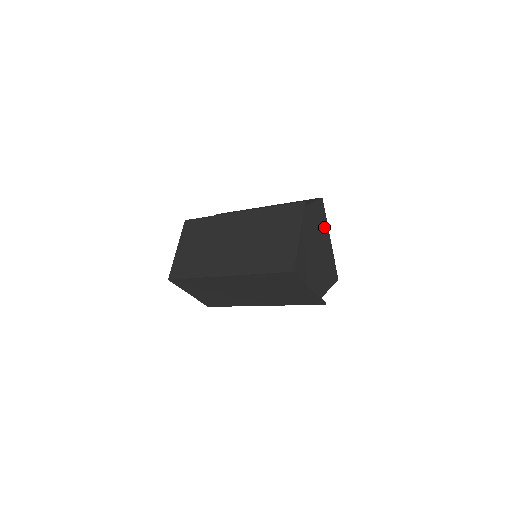
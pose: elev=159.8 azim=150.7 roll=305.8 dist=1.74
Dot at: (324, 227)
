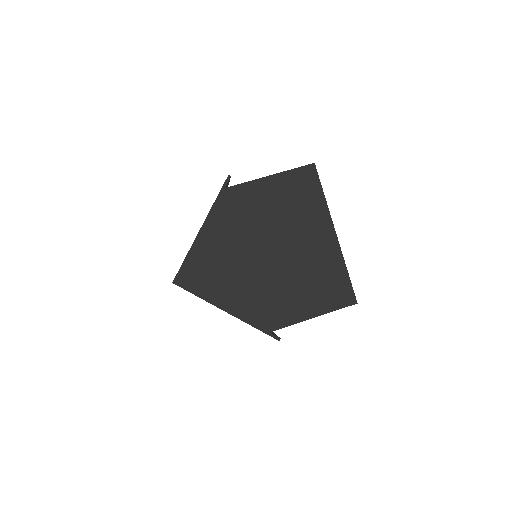
Dot at: (313, 212)
